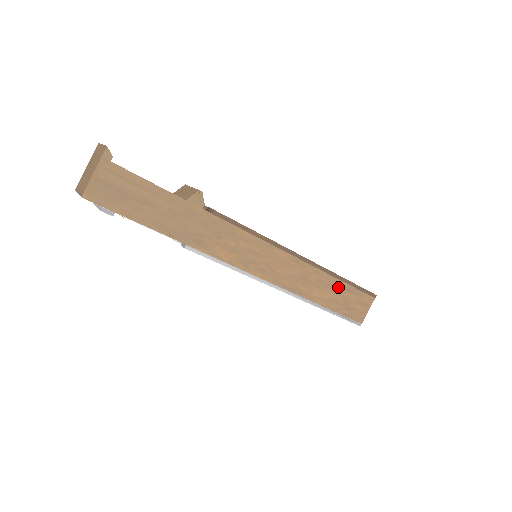
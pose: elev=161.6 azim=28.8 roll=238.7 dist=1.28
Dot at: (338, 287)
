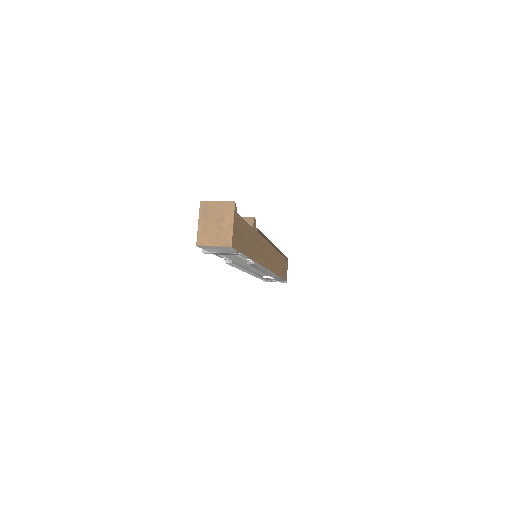
Dot at: (282, 260)
